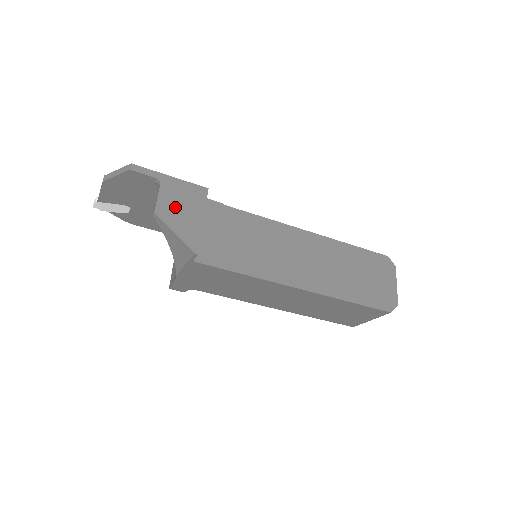
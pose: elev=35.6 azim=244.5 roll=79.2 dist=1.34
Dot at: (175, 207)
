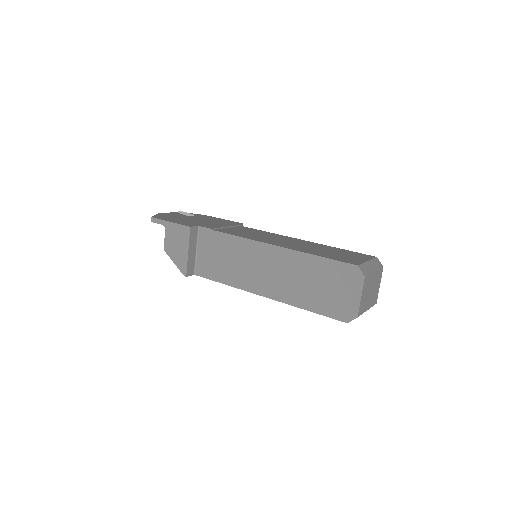
Dot at: (173, 245)
